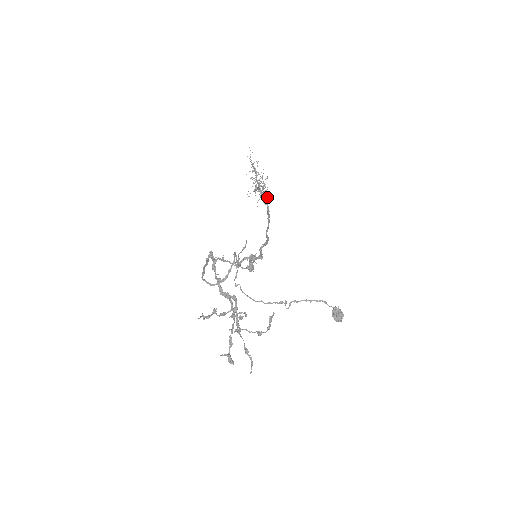
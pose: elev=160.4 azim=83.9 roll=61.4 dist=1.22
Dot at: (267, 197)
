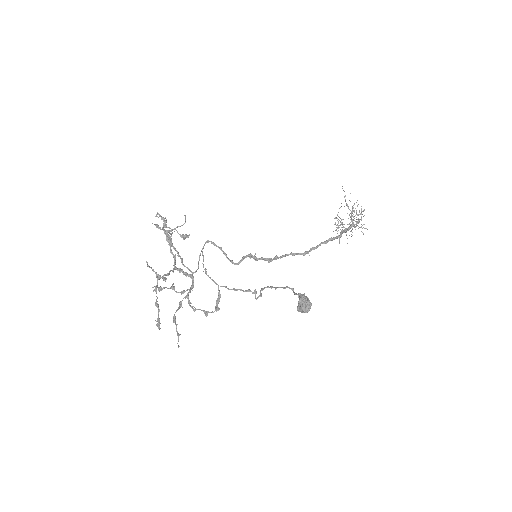
Dot at: occluded
